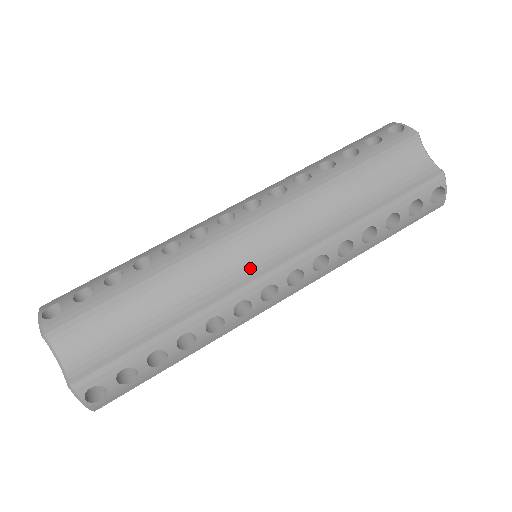
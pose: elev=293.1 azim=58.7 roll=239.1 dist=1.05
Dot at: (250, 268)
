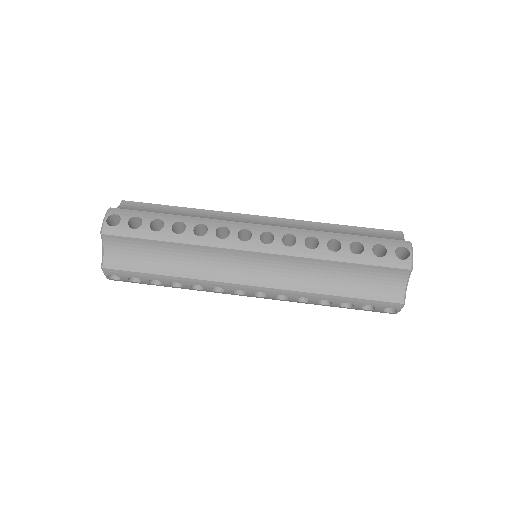
Dot at: (237, 274)
